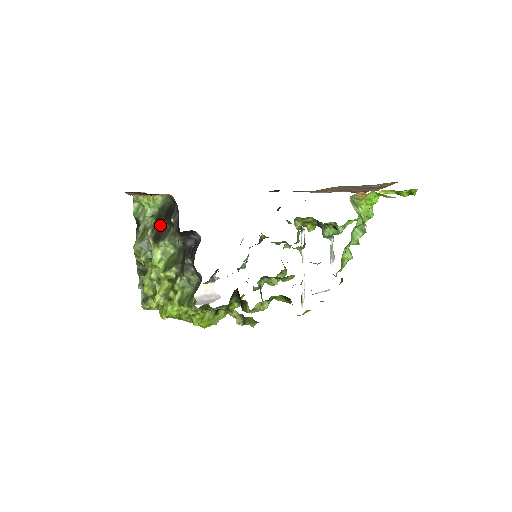
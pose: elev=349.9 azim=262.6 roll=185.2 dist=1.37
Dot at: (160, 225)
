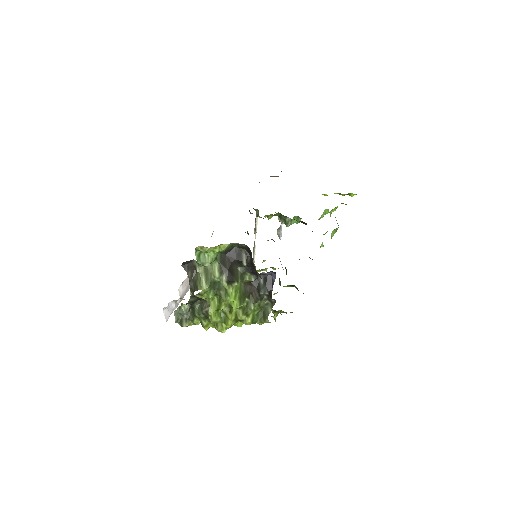
Dot at: (228, 268)
